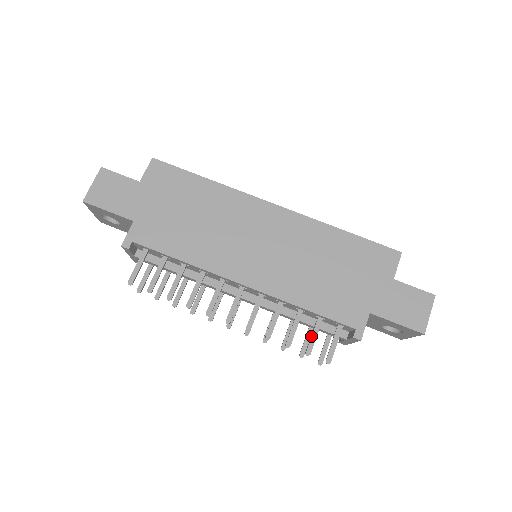
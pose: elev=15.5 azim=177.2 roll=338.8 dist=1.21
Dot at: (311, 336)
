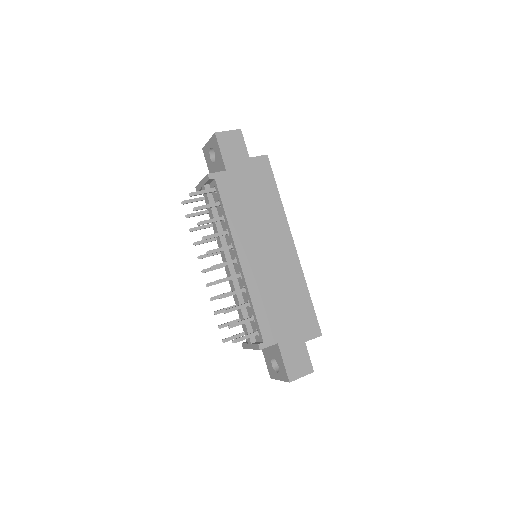
Dot at: (240, 321)
